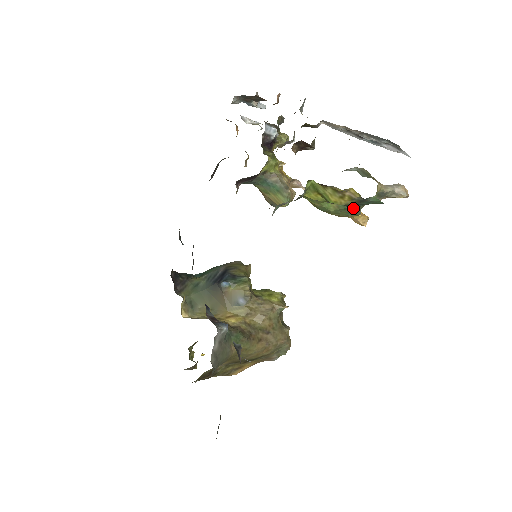
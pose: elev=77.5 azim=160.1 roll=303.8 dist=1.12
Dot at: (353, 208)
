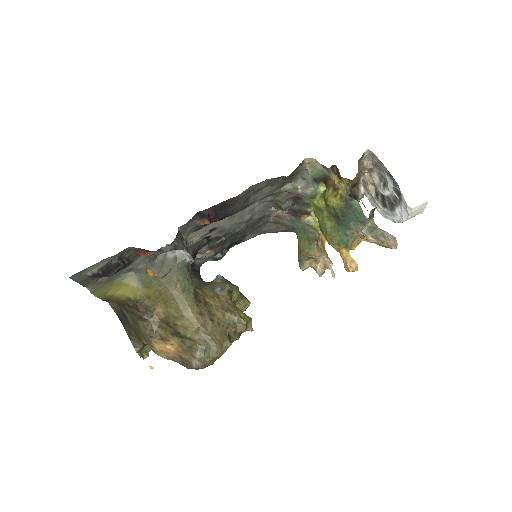
Dot at: (344, 230)
